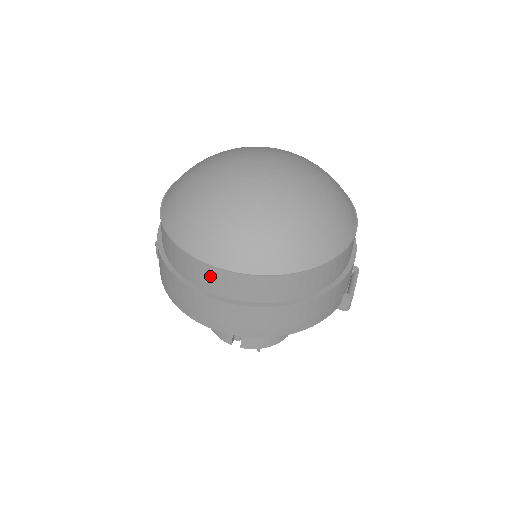
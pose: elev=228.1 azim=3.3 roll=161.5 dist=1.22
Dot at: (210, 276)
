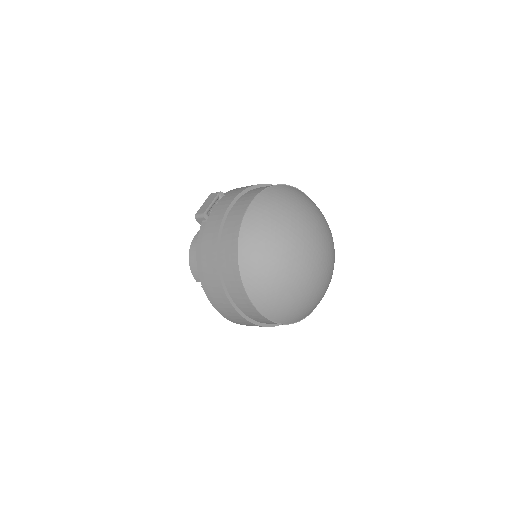
Dot at: (246, 304)
